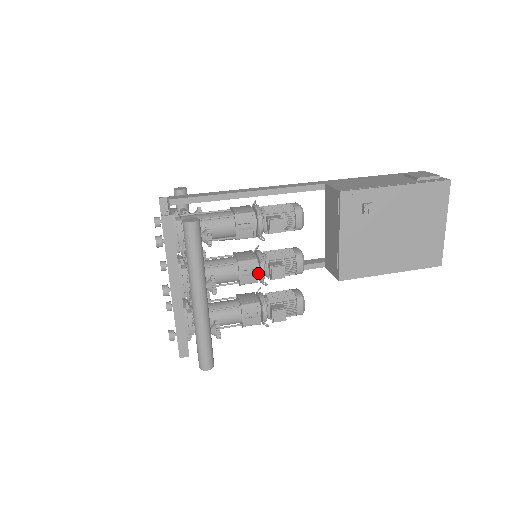
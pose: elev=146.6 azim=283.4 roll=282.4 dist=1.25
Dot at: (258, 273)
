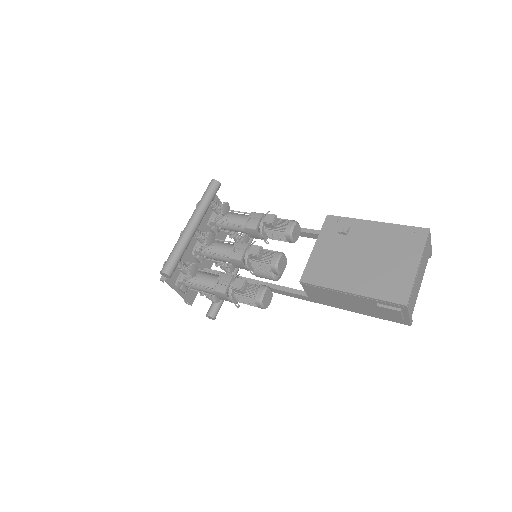
Dot at: occluded
